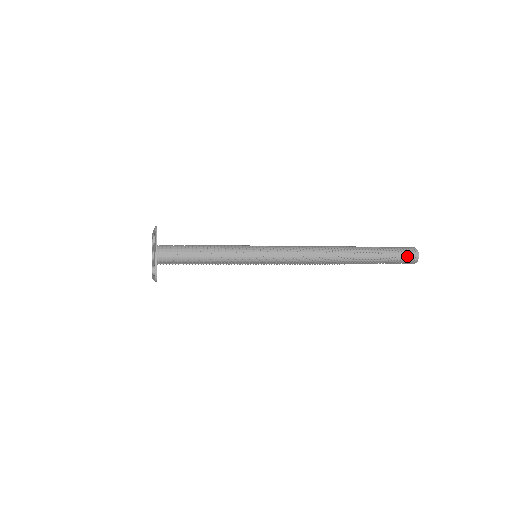
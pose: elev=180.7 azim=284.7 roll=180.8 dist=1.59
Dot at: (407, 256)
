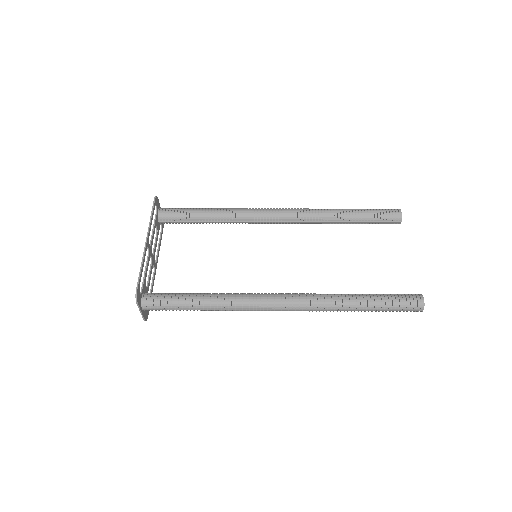
Dot at: occluded
